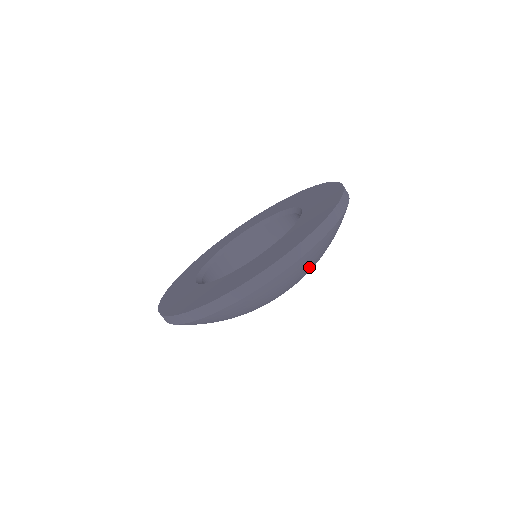
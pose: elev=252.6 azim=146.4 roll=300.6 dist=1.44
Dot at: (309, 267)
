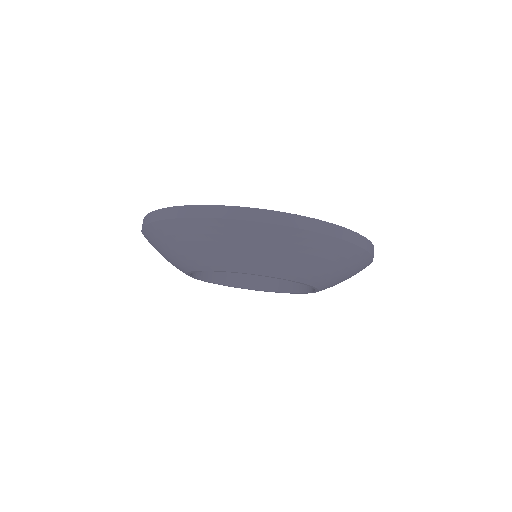
Dot at: (287, 260)
